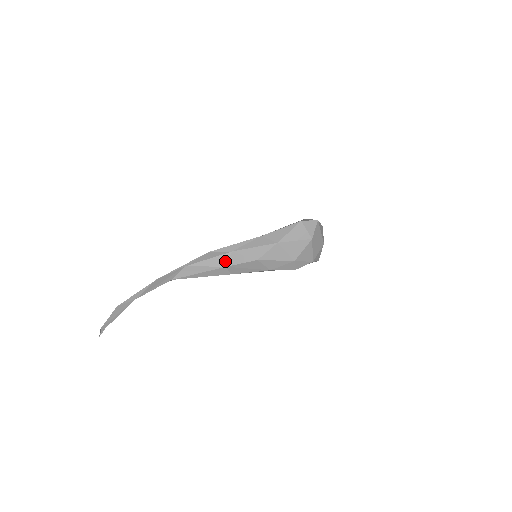
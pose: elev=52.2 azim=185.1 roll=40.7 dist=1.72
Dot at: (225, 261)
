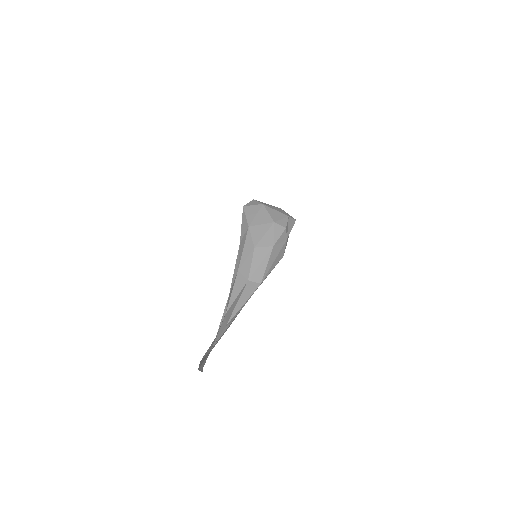
Dot at: (243, 279)
